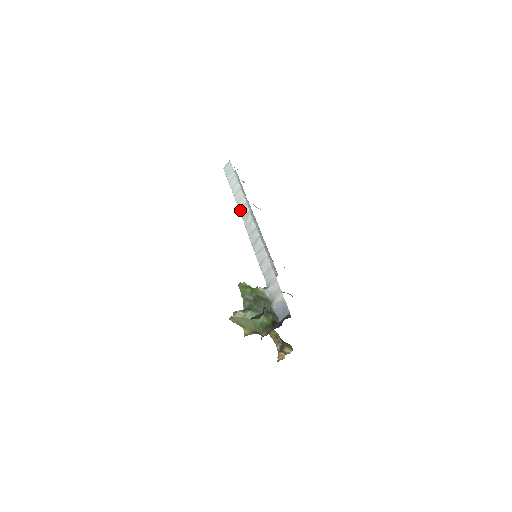
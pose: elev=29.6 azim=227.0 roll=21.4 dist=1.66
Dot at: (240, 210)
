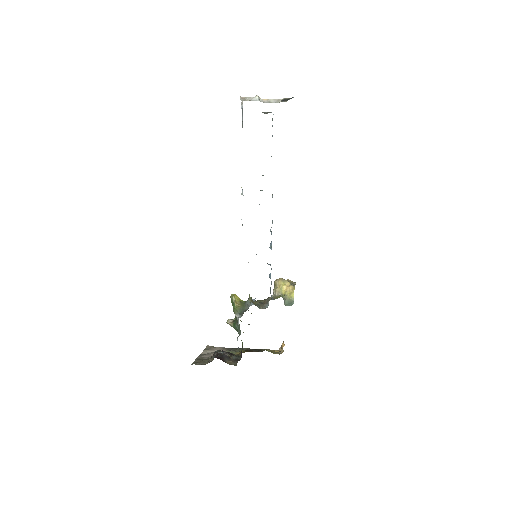
Dot at: occluded
